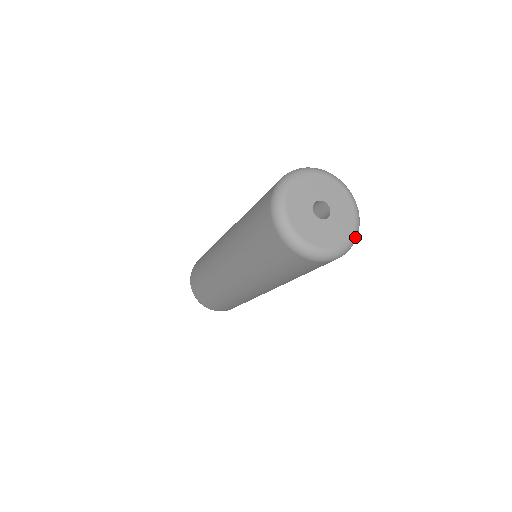
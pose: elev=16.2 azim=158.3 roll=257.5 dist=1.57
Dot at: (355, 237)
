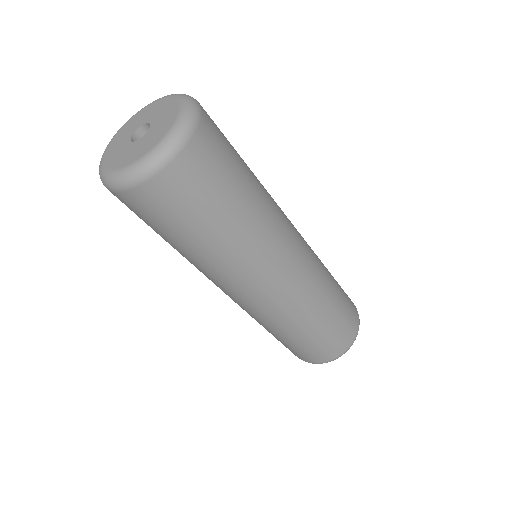
Dot at: (189, 104)
